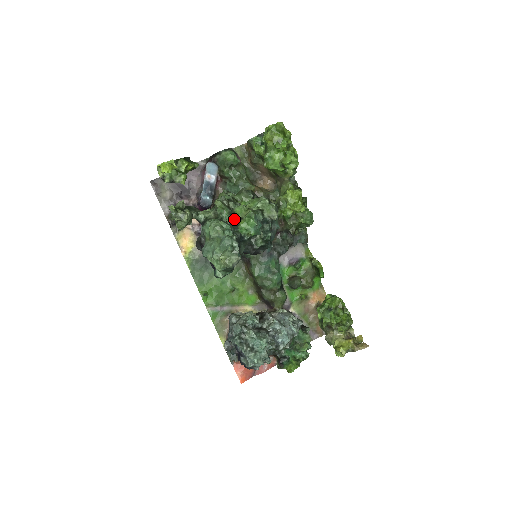
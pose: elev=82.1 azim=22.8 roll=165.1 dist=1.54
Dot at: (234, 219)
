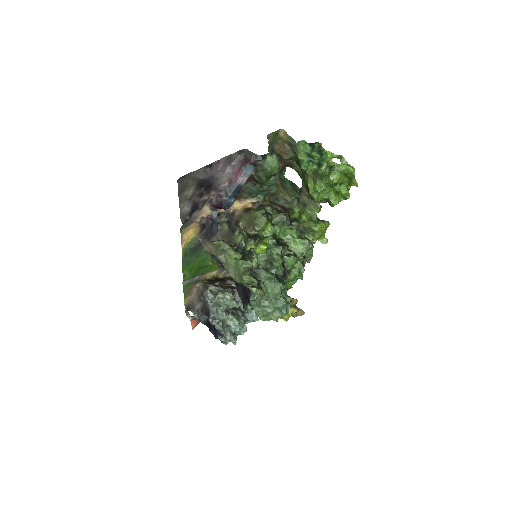
Dot at: (284, 271)
